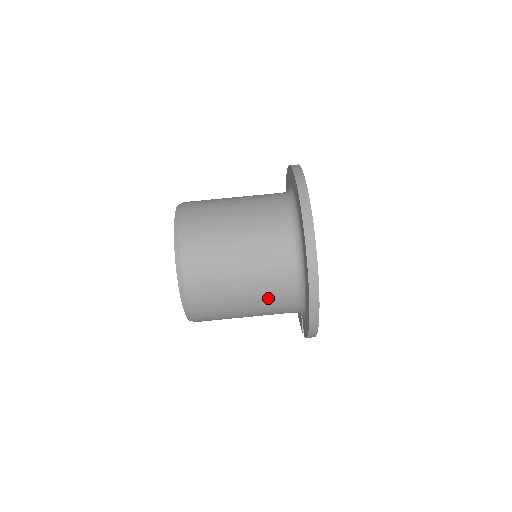
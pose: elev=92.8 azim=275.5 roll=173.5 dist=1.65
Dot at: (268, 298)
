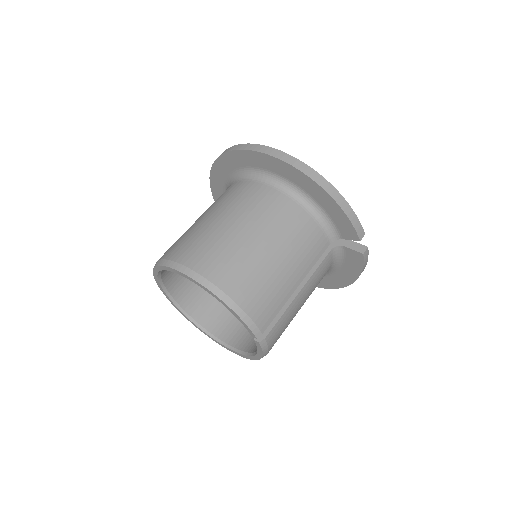
Dot at: (275, 221)
